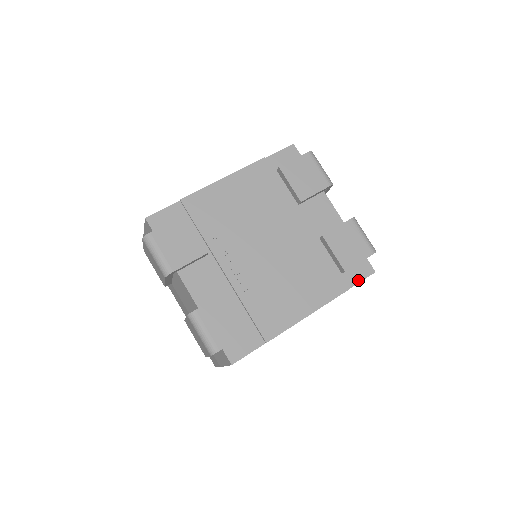
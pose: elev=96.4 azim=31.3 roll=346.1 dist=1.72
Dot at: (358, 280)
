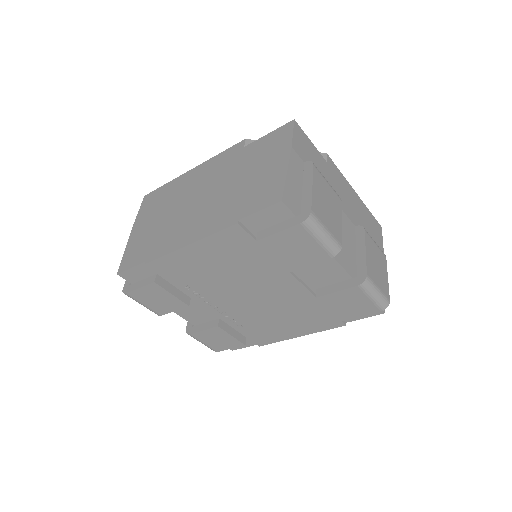
Dot at: (360, 317)
